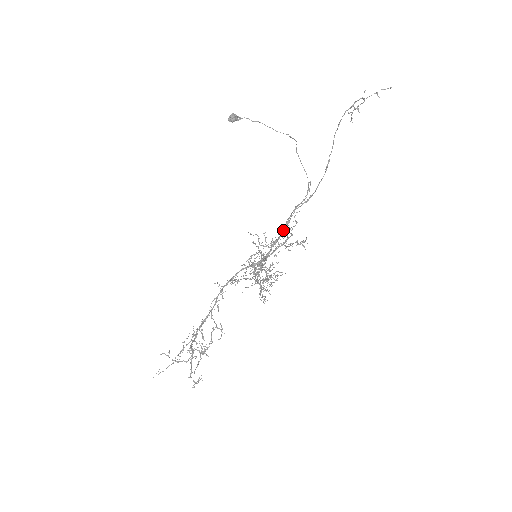
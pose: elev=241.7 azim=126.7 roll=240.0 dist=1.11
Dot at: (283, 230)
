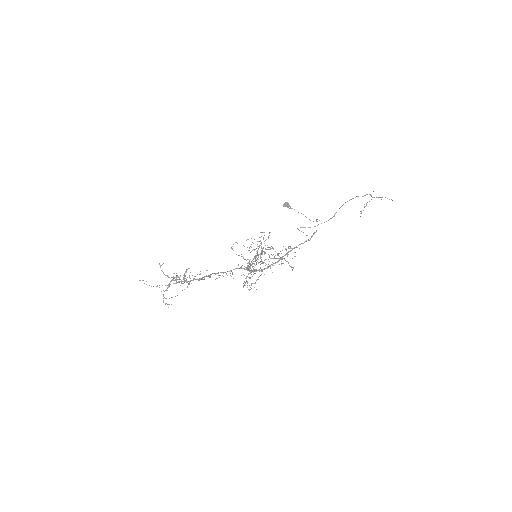
Dot at: (283, 256)
